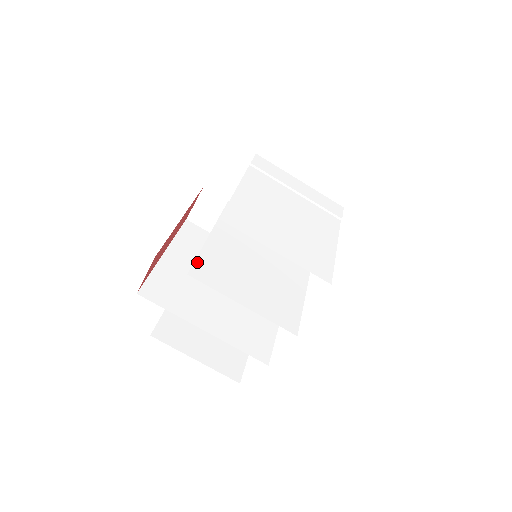
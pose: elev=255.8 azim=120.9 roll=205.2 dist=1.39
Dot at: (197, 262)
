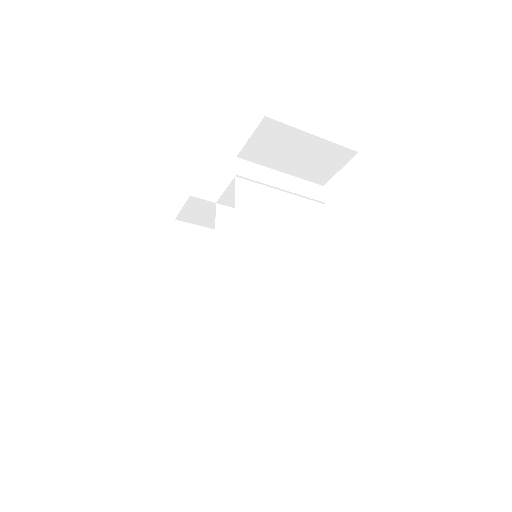
Dot at: (216, 293)
